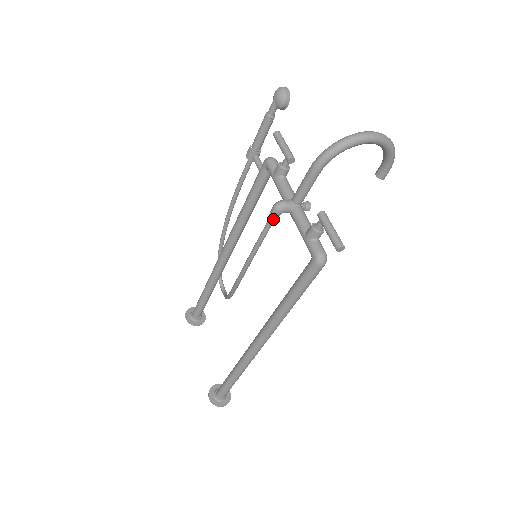
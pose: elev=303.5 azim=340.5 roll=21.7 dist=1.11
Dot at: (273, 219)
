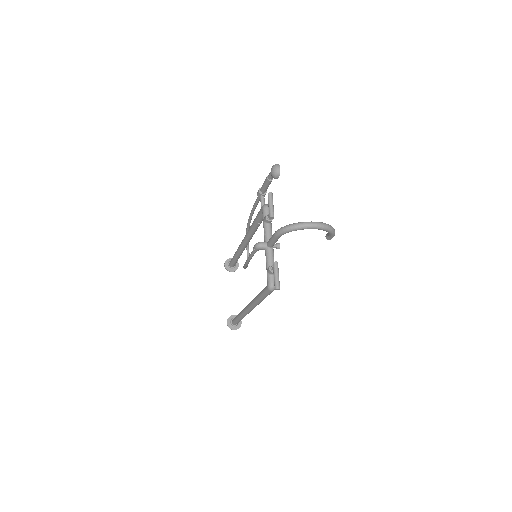
Dot at: (255, 251)
